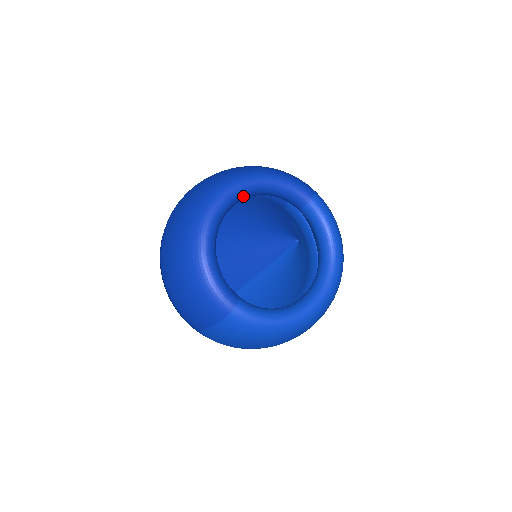
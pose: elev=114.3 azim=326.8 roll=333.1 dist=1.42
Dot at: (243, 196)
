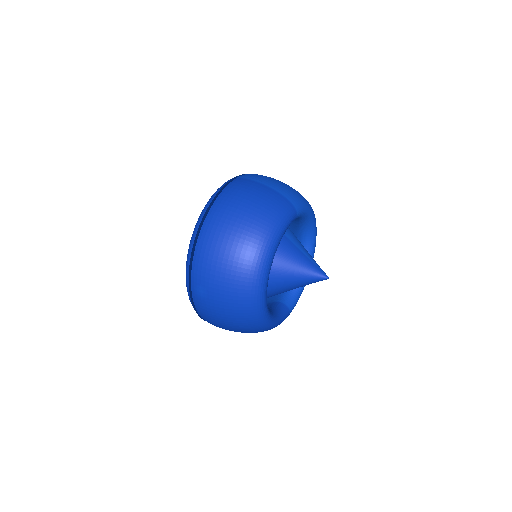
Dot at: occluded
